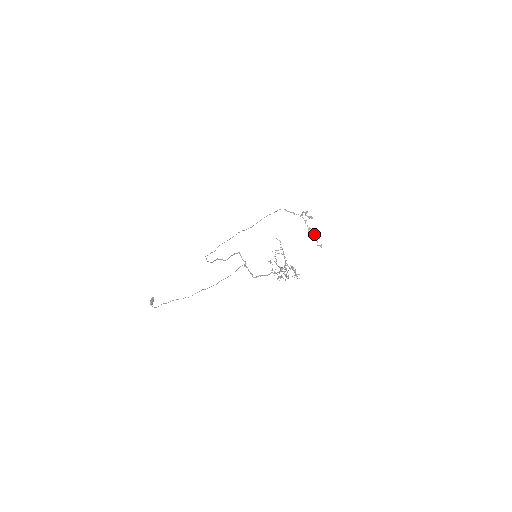
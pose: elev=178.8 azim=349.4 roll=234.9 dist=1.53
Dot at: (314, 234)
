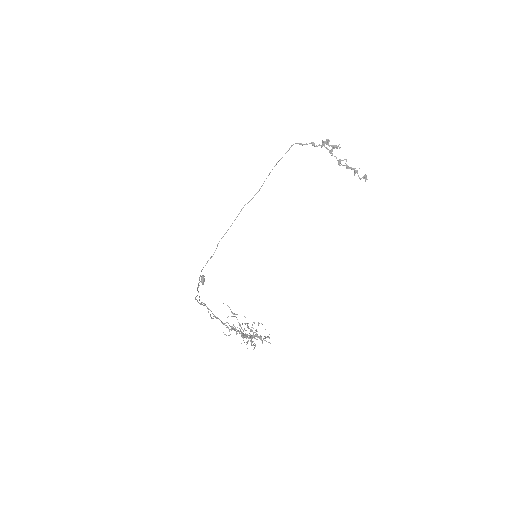
Dot at: (348, 167)
